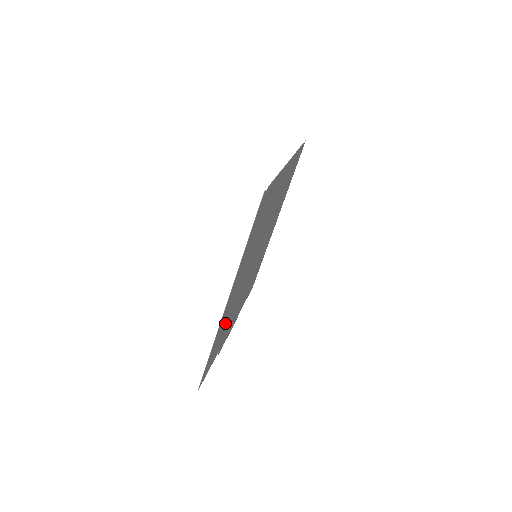
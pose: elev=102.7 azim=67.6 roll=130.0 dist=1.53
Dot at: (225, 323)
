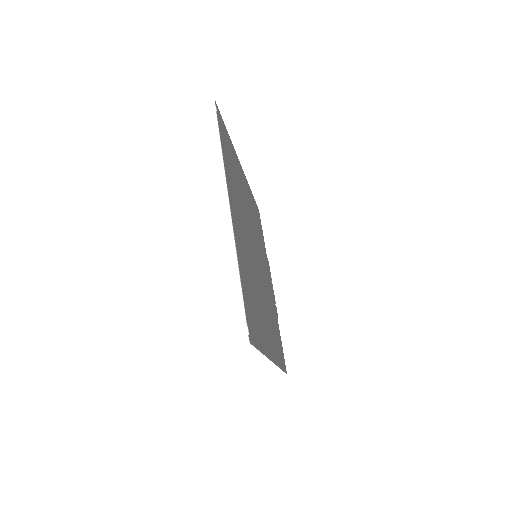
Dot at: (273, 332)
